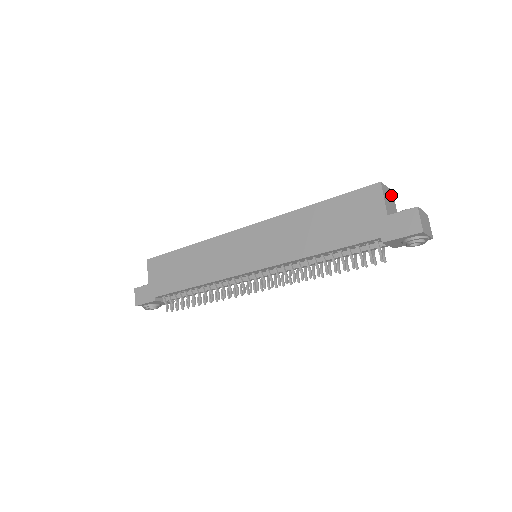
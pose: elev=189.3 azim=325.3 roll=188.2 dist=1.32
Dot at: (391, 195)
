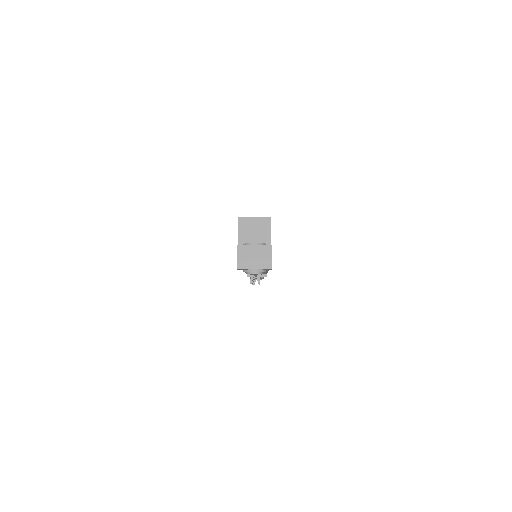
Dot at: (263, 222)
